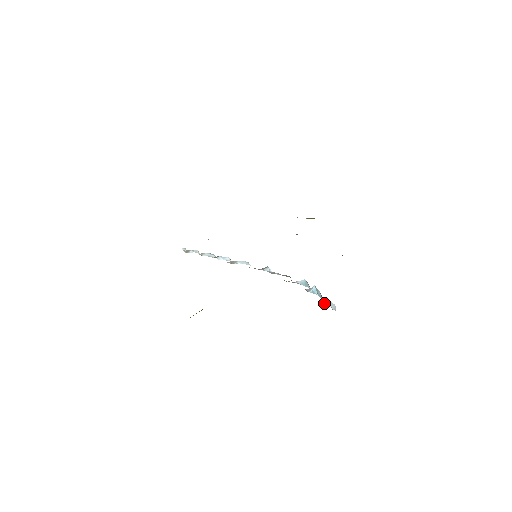
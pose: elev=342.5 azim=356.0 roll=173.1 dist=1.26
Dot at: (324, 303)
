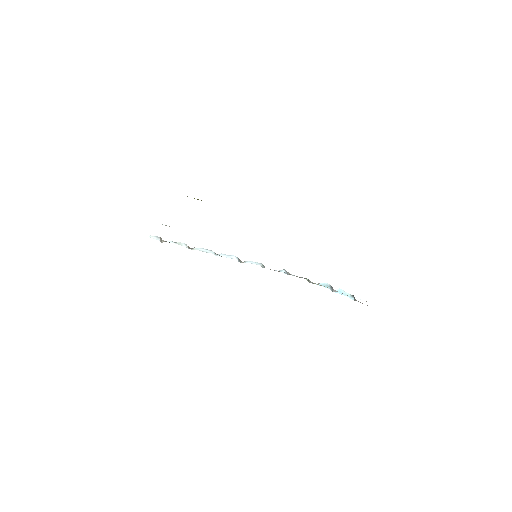
Dot at: (357, 301)
